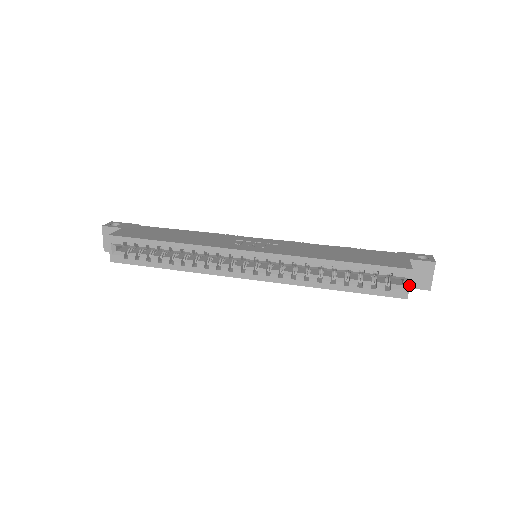
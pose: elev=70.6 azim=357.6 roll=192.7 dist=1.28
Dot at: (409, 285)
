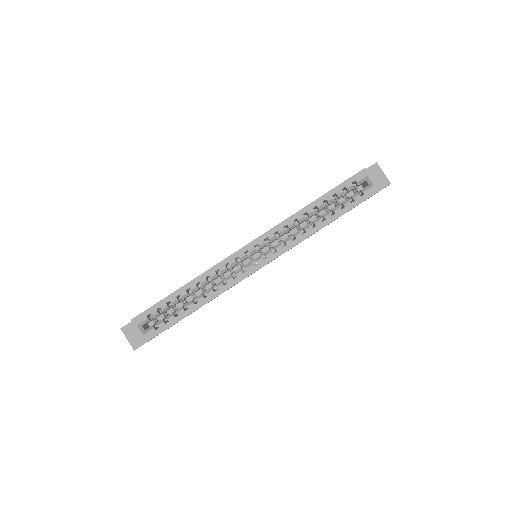
Dot at: (372, 180)
